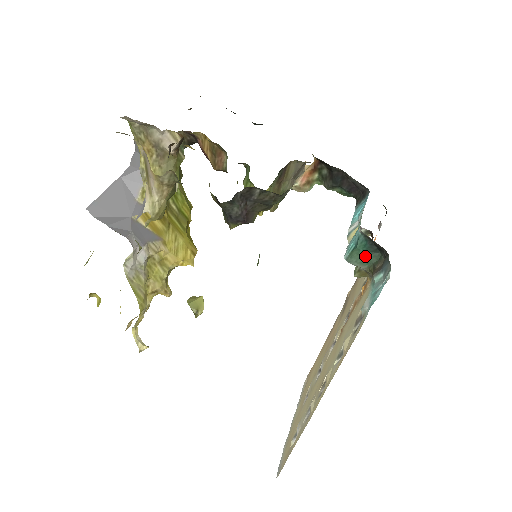
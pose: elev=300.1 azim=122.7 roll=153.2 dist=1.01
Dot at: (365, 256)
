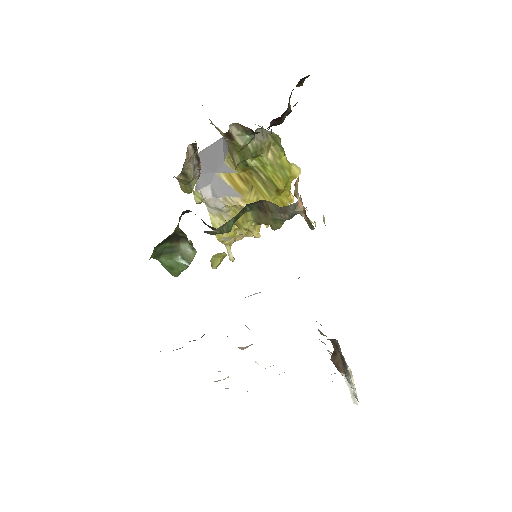
Dot at: occluded
